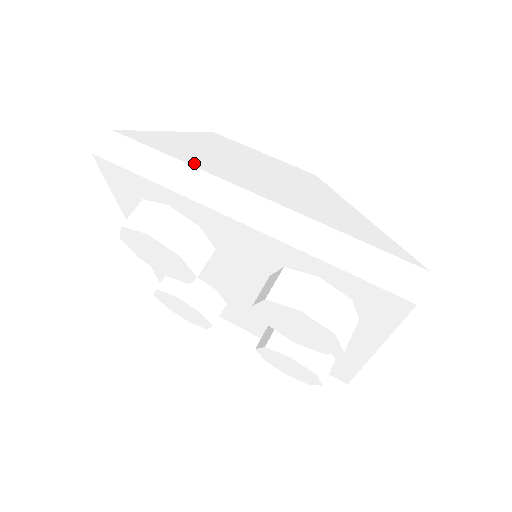
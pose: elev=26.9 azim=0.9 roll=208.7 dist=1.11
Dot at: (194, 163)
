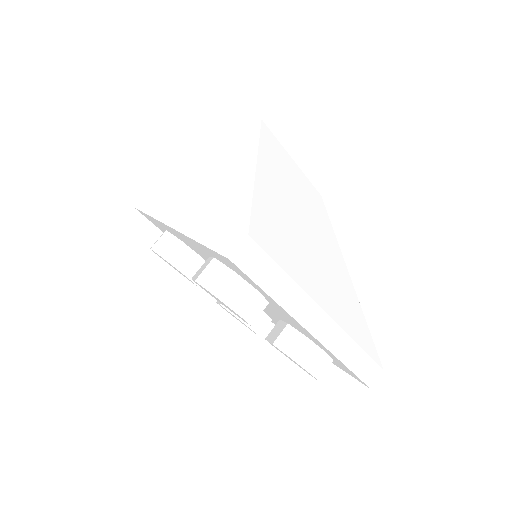
Dot at: (296, 274)
